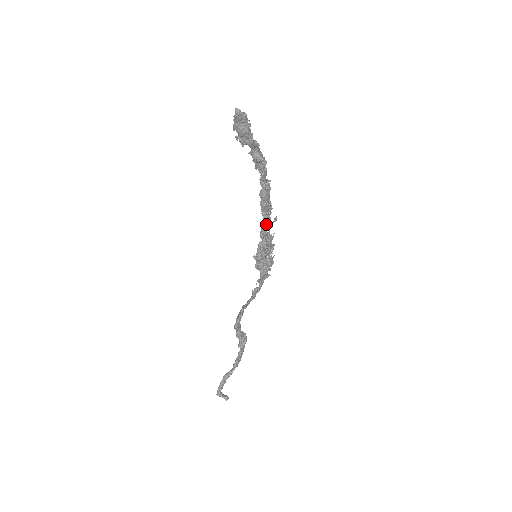
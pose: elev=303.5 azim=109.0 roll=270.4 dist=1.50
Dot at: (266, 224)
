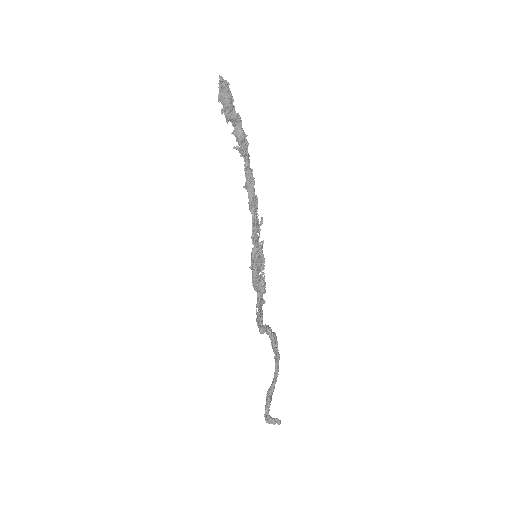
Dot at: (256, 224)
